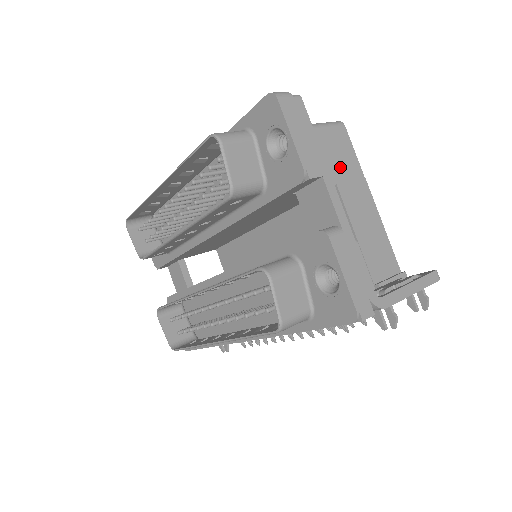
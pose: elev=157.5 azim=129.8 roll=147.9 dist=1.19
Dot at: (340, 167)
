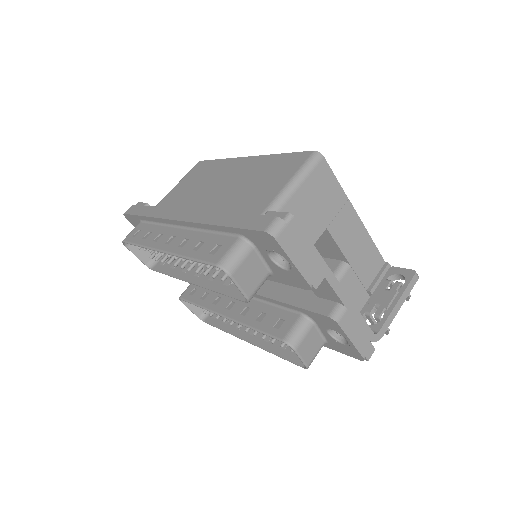
Dot at: (327, 207)
